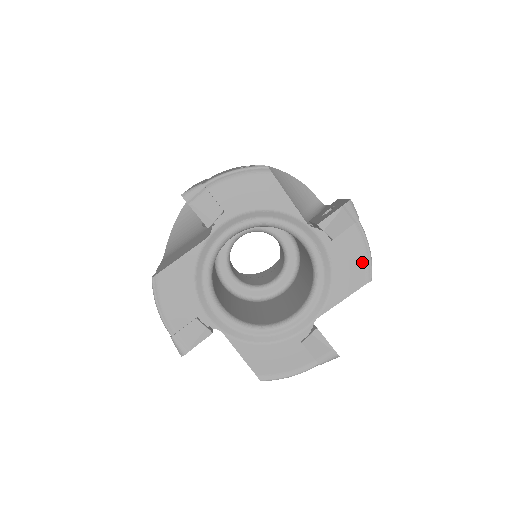
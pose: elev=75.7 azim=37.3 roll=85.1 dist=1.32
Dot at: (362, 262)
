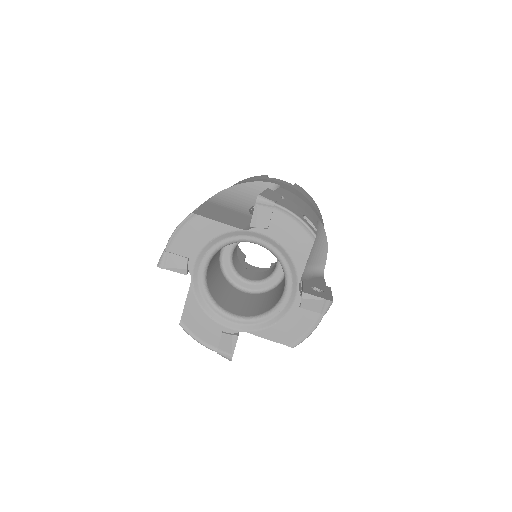
Dot at: (300, 229)
